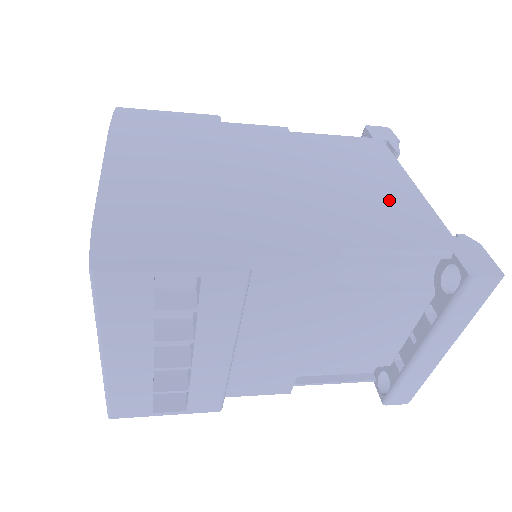
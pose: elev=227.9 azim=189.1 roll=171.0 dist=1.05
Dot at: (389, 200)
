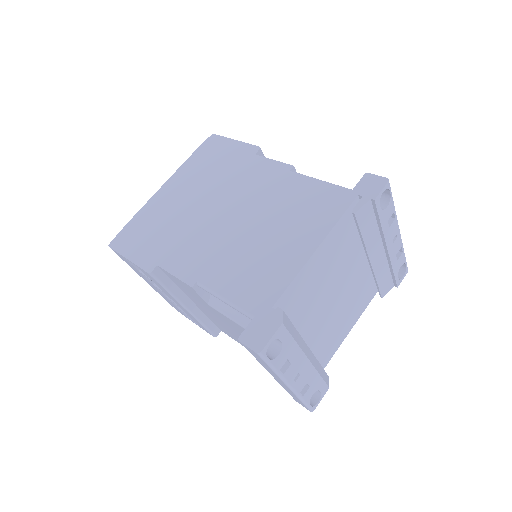
Dot at: (272, 259)
